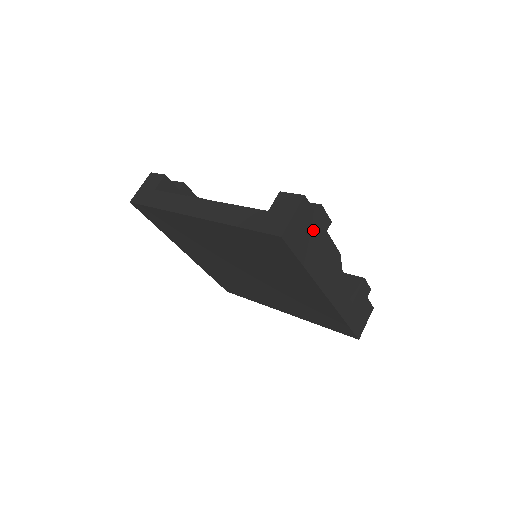
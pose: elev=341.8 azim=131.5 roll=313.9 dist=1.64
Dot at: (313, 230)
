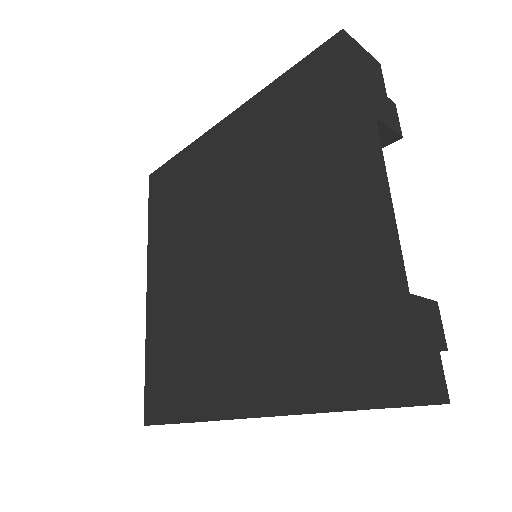
Dot at: (378, 98)
